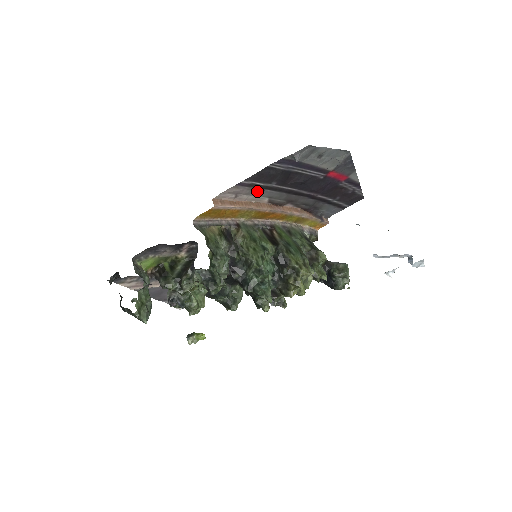
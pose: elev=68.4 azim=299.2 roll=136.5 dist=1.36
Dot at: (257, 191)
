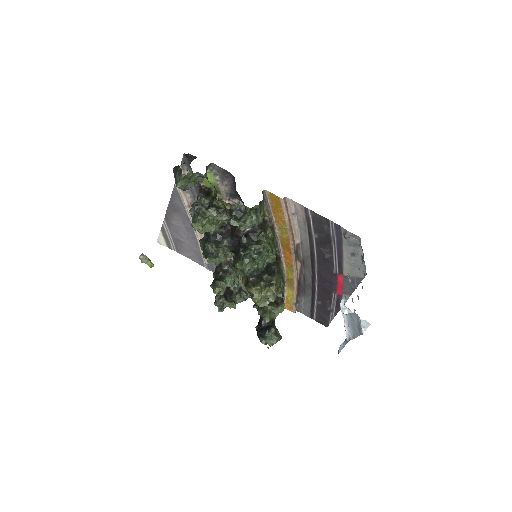
Dot at: (304, 228)
